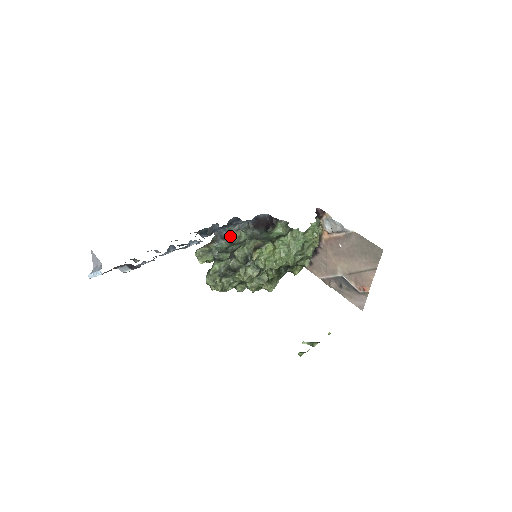
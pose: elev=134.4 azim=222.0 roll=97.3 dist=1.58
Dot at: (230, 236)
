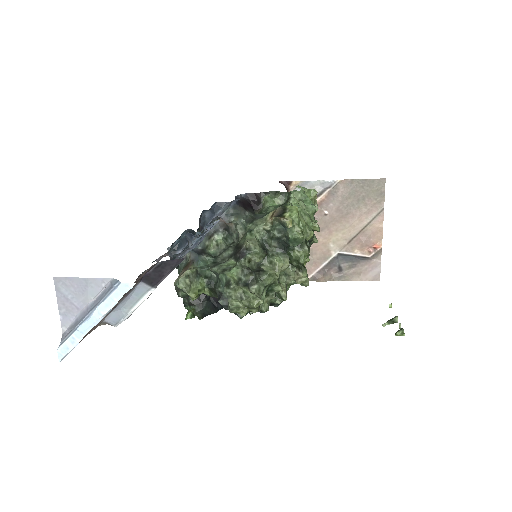
Dot at: (204, 249)
